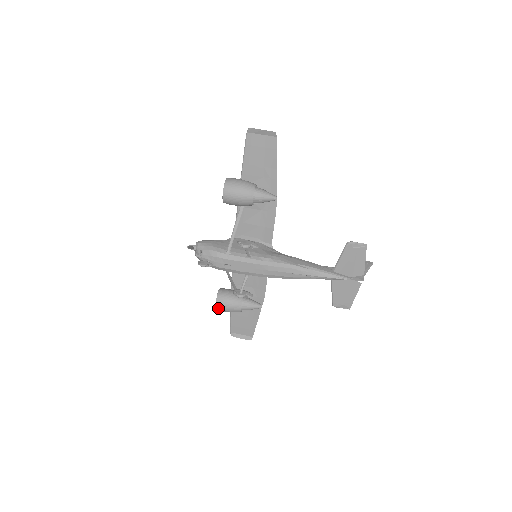
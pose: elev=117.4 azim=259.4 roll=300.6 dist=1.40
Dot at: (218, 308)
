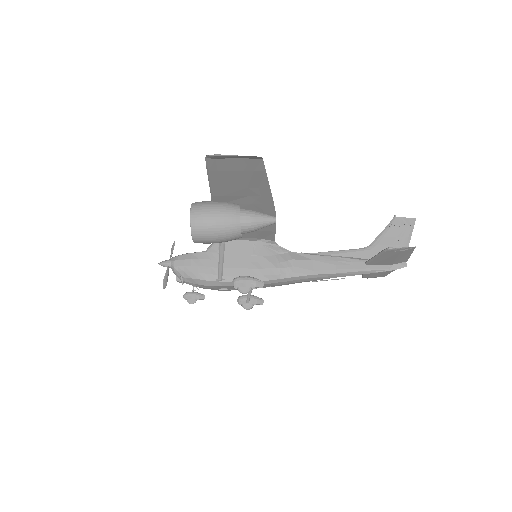
Dot at: occluded
